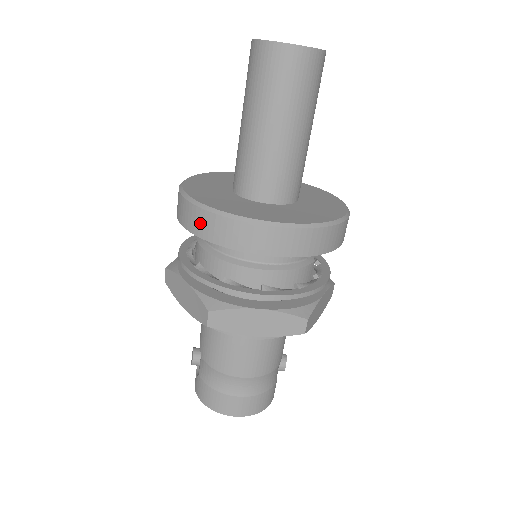
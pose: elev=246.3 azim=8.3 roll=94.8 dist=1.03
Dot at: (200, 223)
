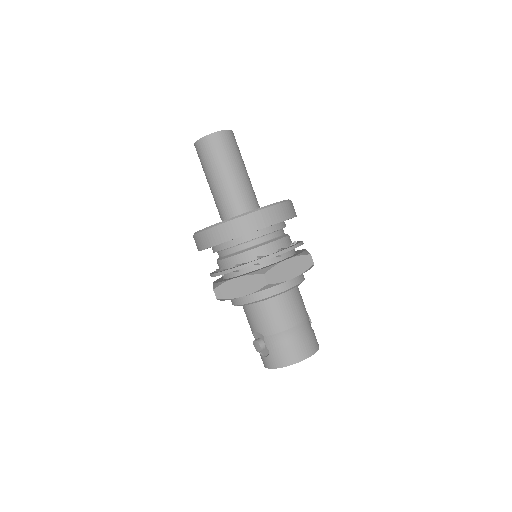
Dot at: (230, 230)
